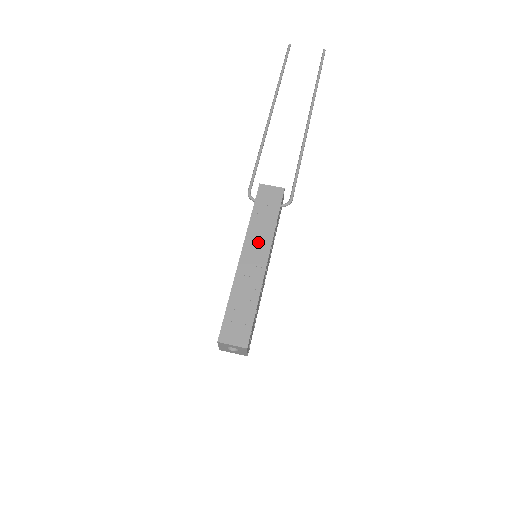
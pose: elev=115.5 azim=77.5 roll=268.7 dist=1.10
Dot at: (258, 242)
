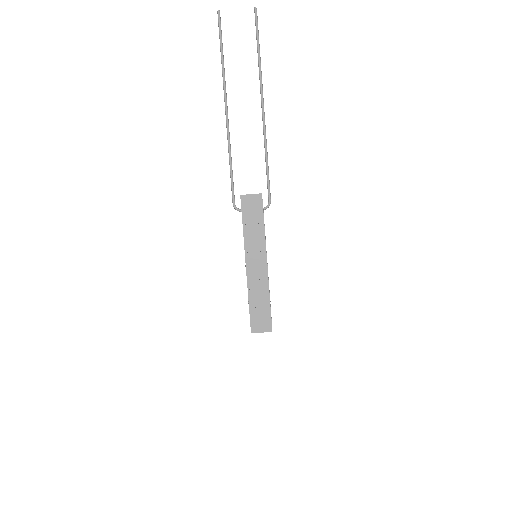
Dot at: (255, 250)
